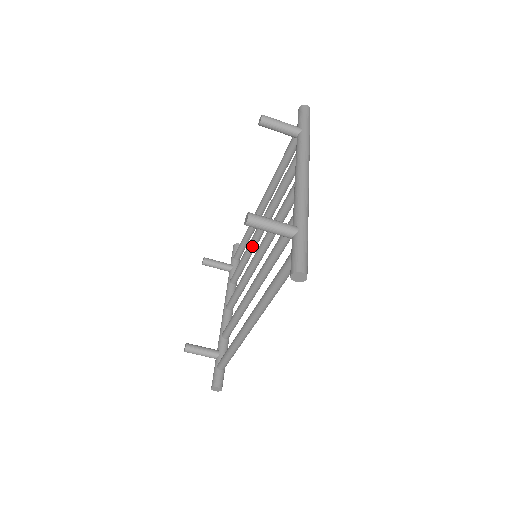
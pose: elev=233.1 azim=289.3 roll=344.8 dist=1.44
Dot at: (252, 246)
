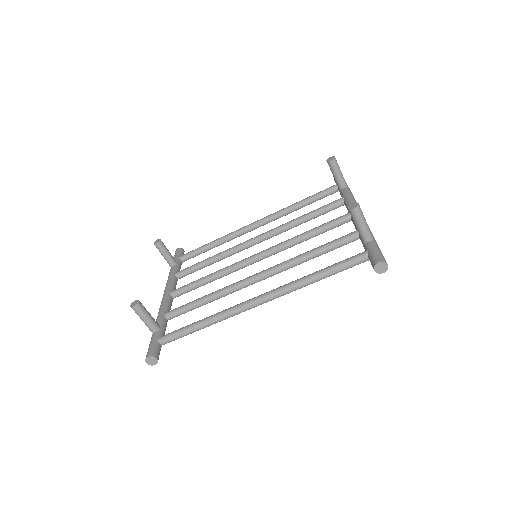
Dot at: (235, 250)
